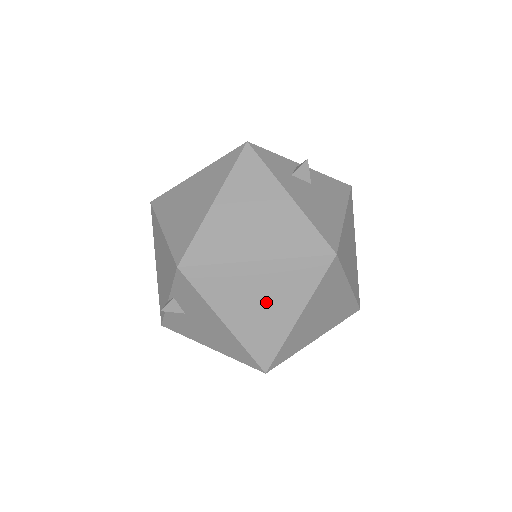
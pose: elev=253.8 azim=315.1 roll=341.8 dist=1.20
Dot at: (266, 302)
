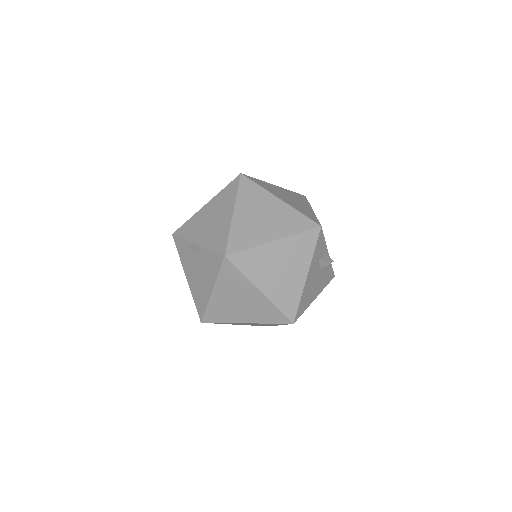
Dot at: (241, 305)
